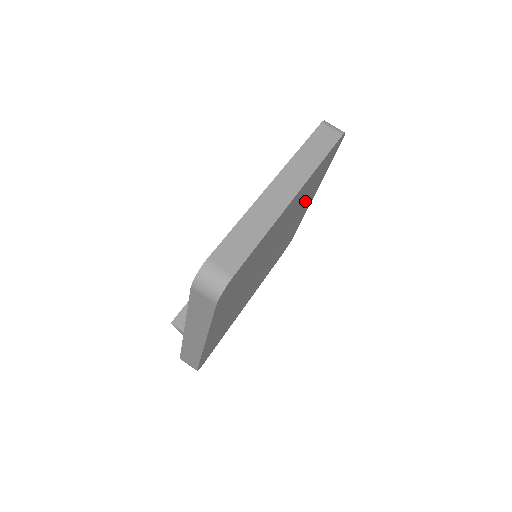
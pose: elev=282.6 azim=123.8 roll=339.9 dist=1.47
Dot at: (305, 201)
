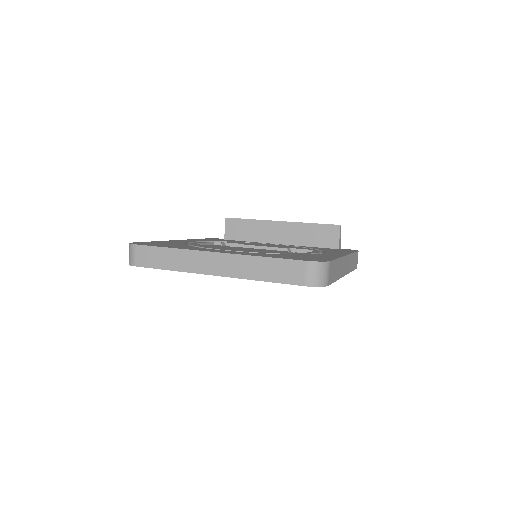
Dot at: occluded
